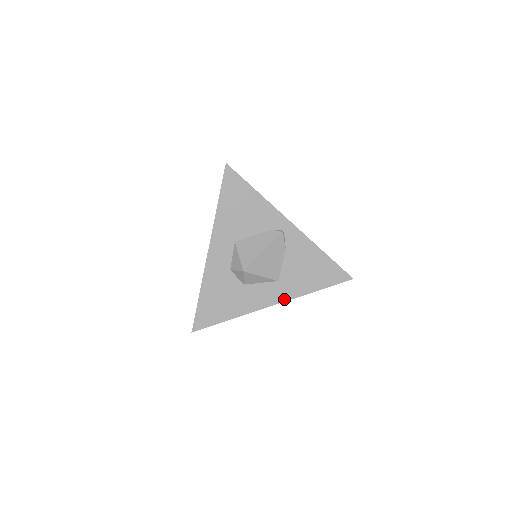
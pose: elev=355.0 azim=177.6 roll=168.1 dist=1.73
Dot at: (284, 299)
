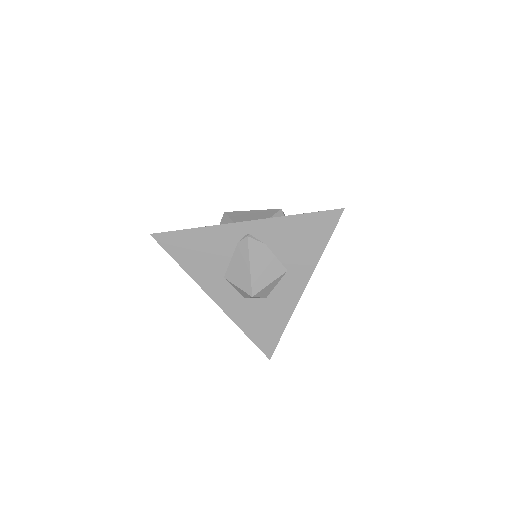
Dot at: (307, 278)
